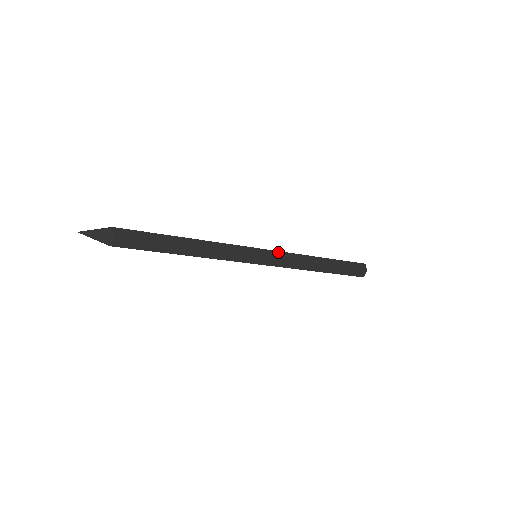
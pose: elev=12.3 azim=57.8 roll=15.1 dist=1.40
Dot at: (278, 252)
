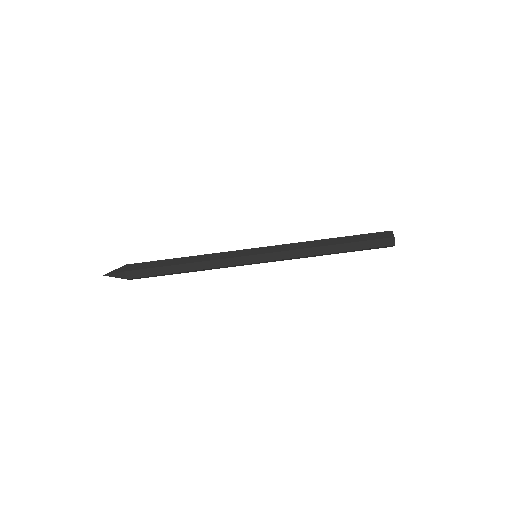
Dot at: (275, 246)
